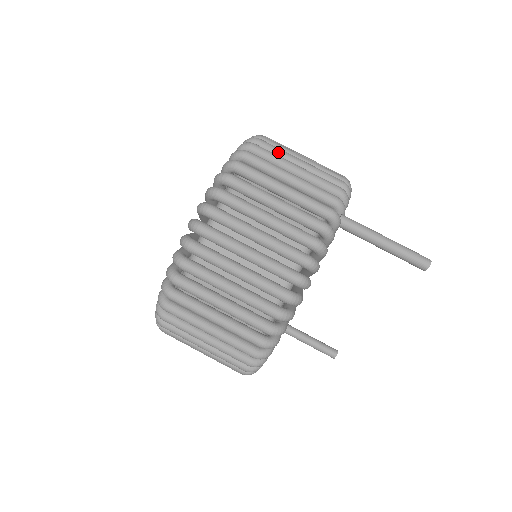
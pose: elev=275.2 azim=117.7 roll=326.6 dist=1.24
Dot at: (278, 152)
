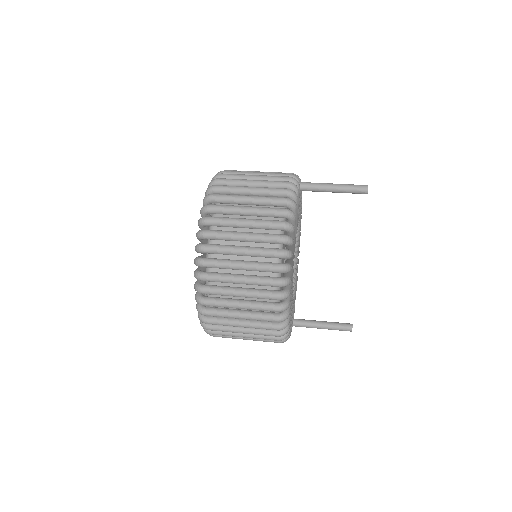
Dot at: occluded
